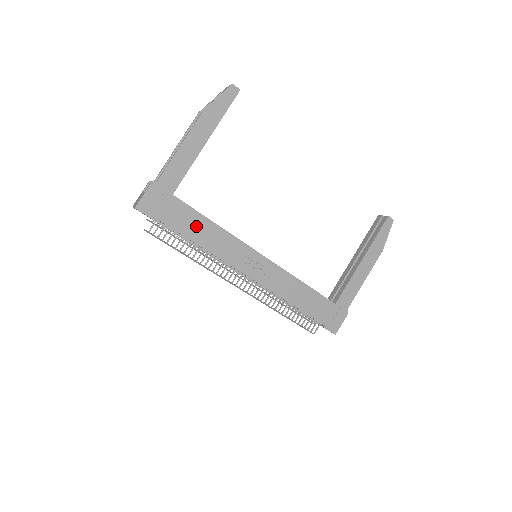
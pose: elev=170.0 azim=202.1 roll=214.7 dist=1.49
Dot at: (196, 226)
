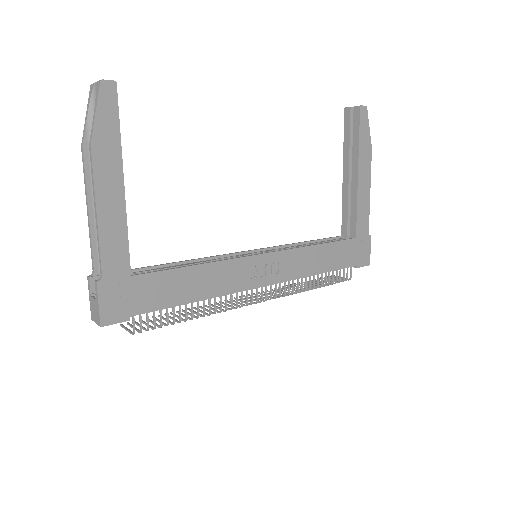
Dot at: (180, 285)
